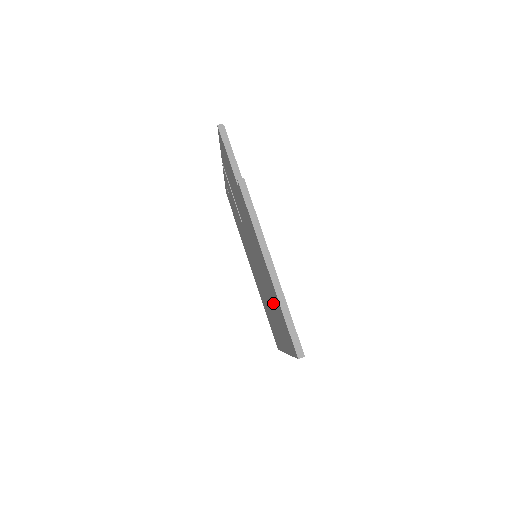
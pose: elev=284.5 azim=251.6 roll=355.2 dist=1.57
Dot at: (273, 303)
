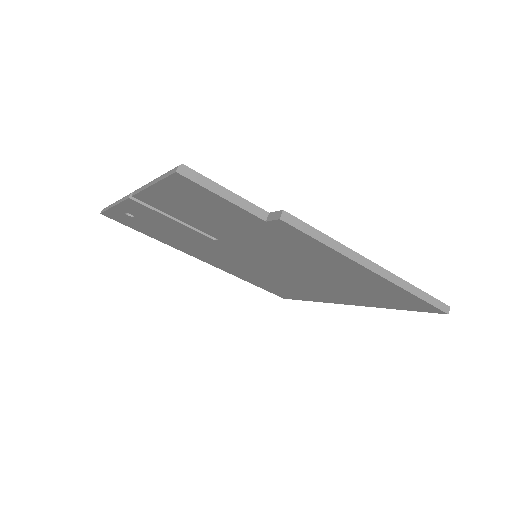
Dot at: (347, 287)
